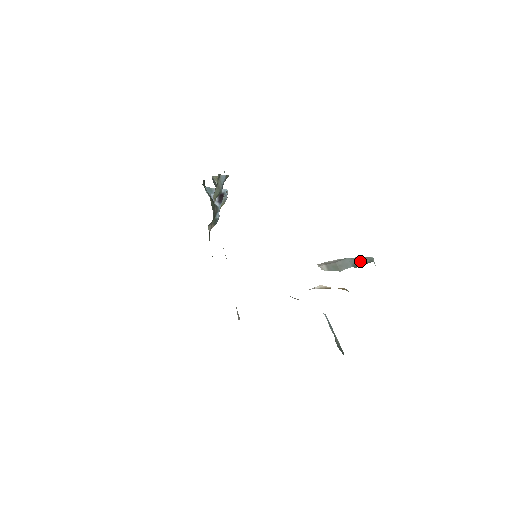
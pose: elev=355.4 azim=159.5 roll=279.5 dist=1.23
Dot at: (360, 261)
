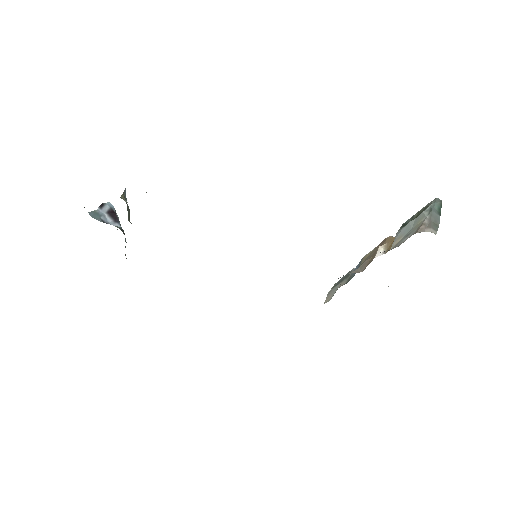
Dot at: (437, 207)
